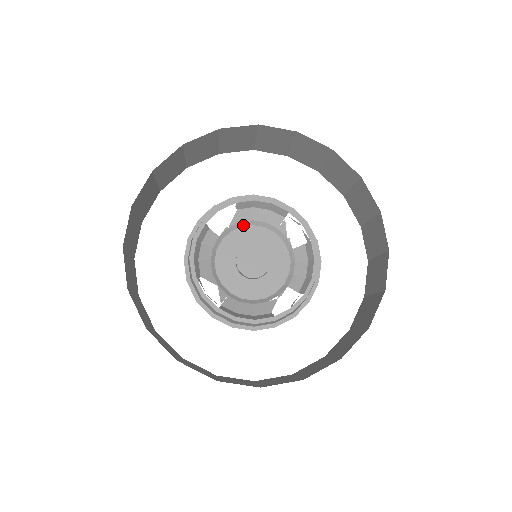
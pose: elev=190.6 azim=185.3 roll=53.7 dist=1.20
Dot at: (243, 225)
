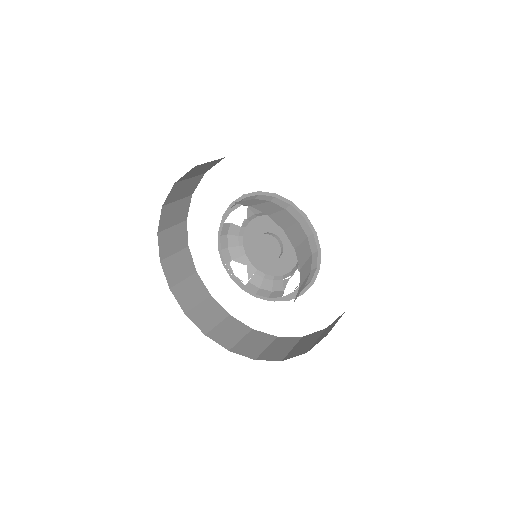
Dot at: (258, 215)
